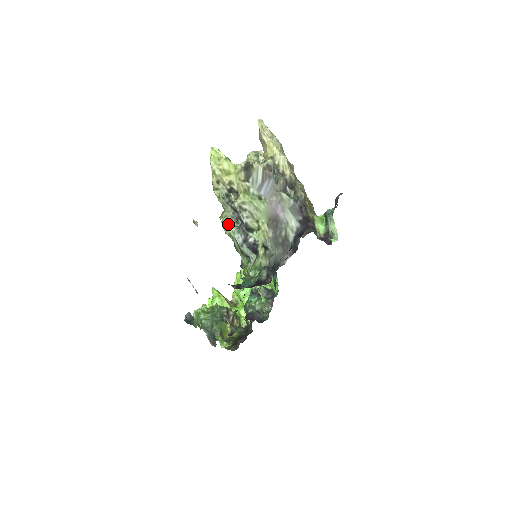
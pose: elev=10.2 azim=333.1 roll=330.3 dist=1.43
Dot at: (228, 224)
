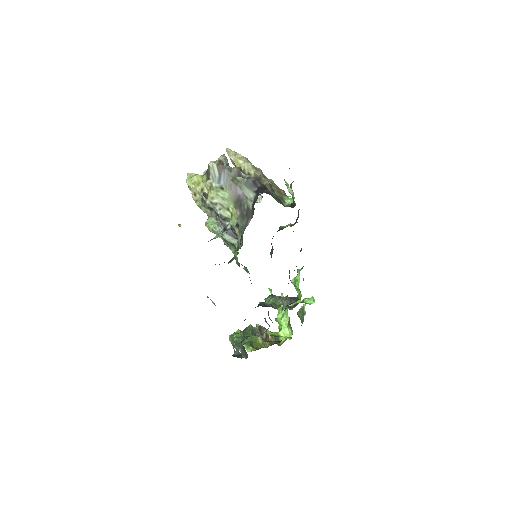
Dot at: (210, 223)
